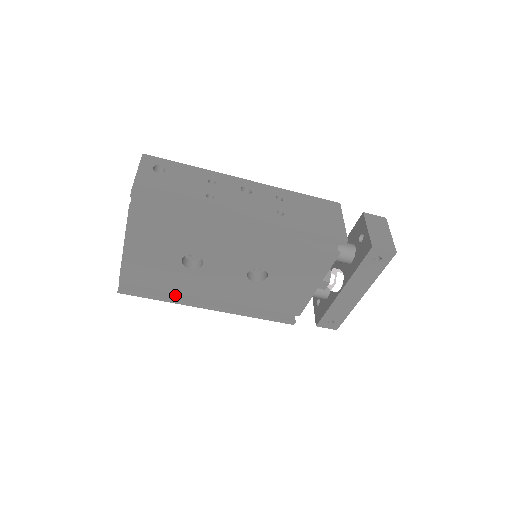
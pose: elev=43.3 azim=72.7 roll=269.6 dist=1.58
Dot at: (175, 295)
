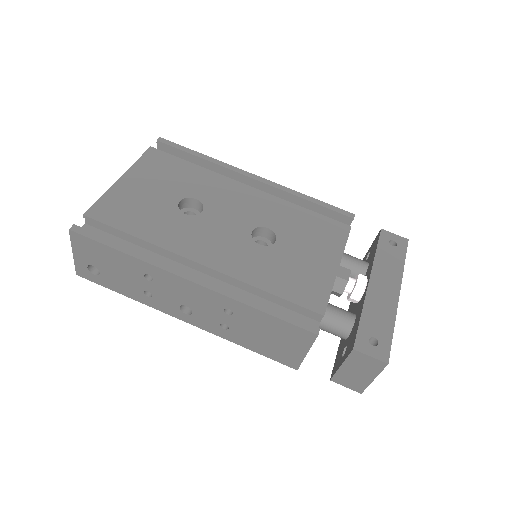
Dot at: occluded
